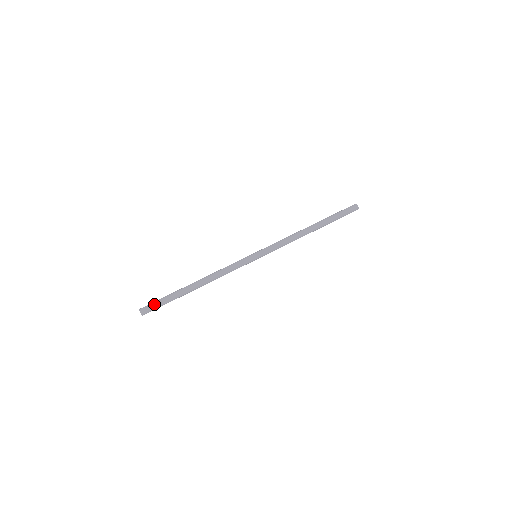
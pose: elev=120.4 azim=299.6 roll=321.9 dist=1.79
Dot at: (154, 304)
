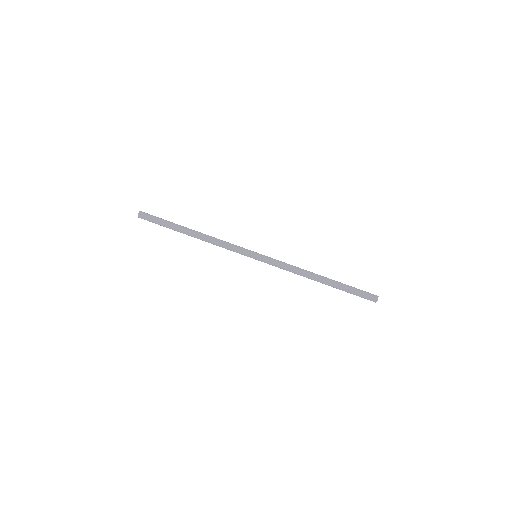
Dot at: (151, 220)
